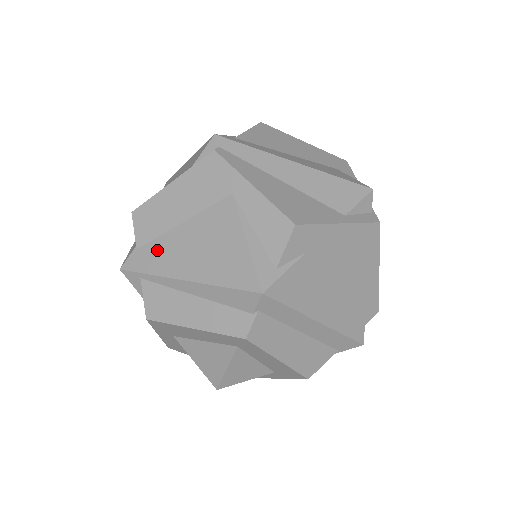
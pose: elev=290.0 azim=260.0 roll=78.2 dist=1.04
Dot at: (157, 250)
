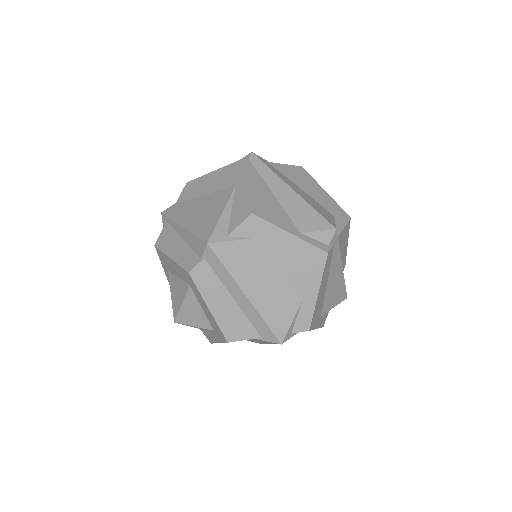
Dot at: (183, 207)
